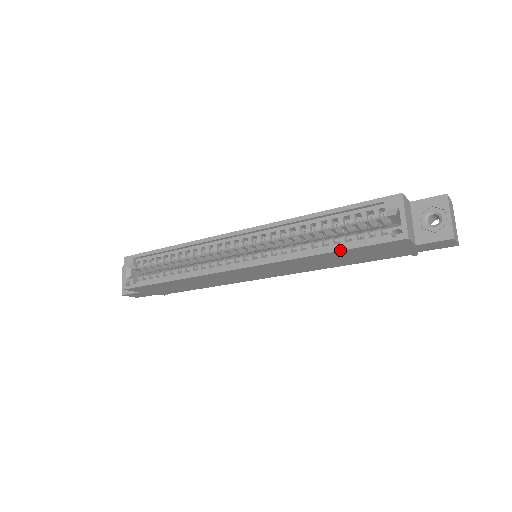
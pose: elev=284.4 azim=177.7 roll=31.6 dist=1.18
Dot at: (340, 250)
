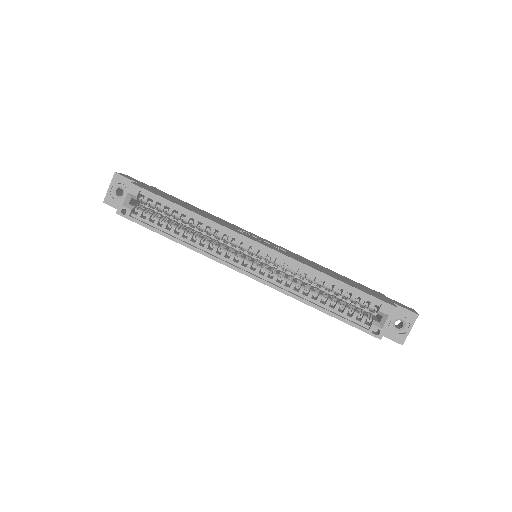
Dot at: (332, 316)
